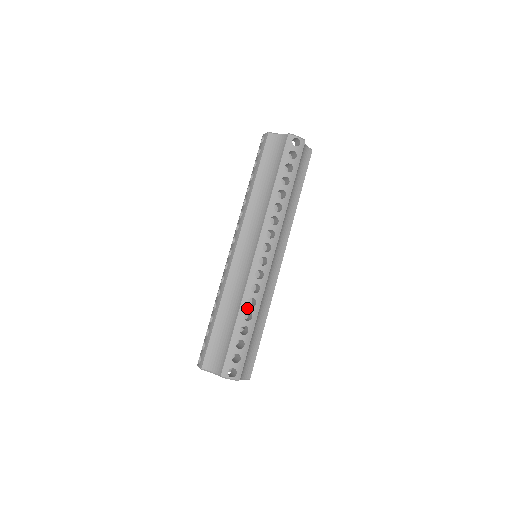
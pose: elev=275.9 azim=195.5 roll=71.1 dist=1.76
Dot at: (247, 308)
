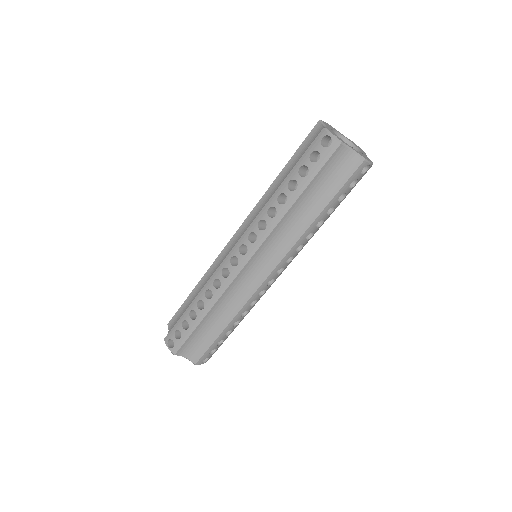
Dot at: (239, 319)
